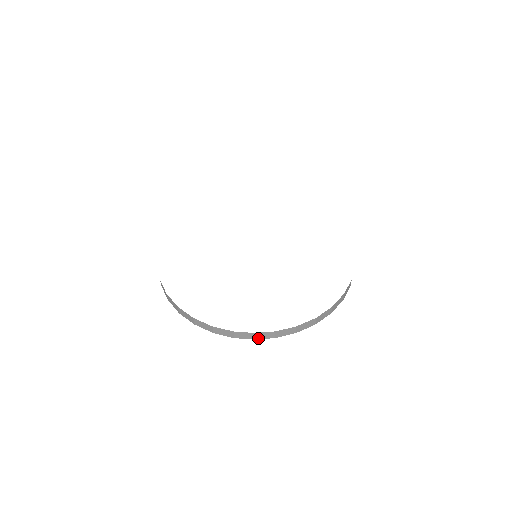
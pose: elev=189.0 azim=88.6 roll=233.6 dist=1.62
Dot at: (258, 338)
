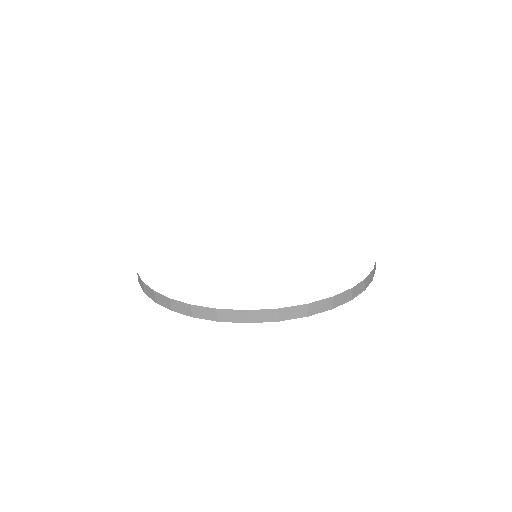
Dot at: (175, 310)
